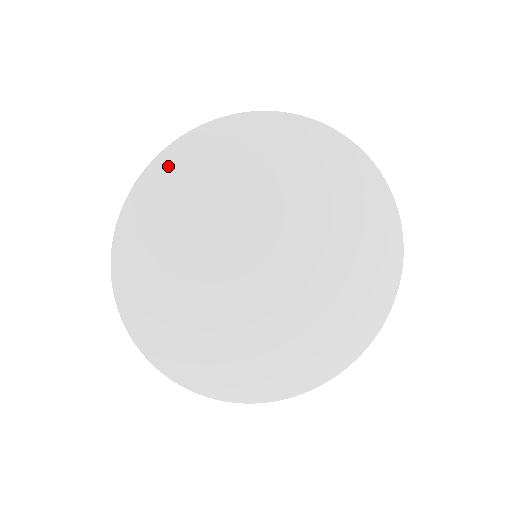
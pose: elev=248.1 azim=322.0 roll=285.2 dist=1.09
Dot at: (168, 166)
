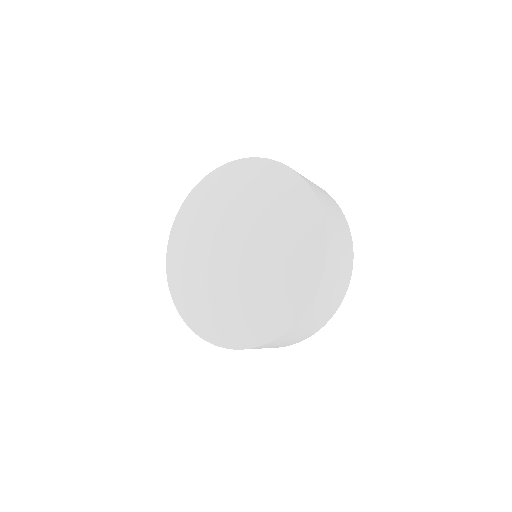
Dot at: (239, 166)
